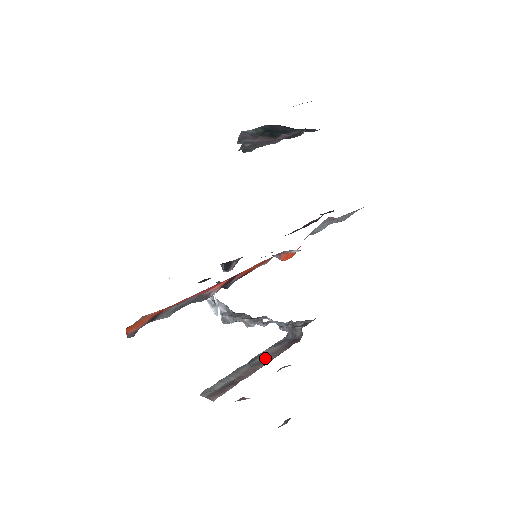
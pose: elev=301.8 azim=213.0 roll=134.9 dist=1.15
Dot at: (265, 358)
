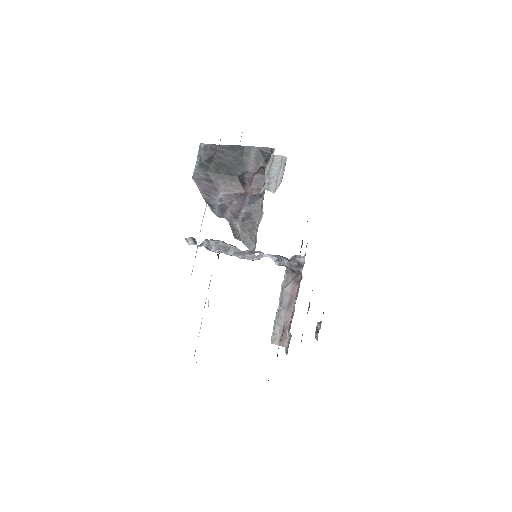
Dot at: (289, 300)
